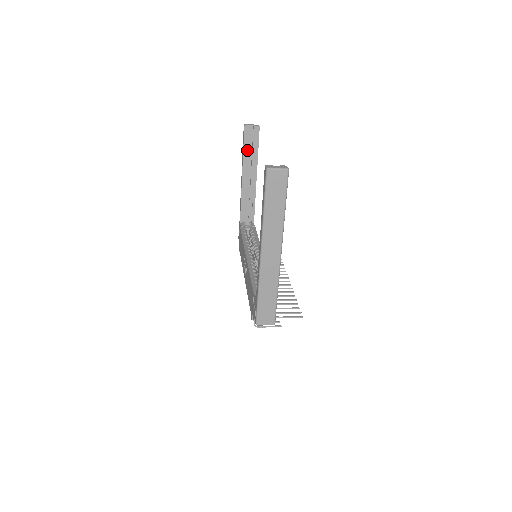
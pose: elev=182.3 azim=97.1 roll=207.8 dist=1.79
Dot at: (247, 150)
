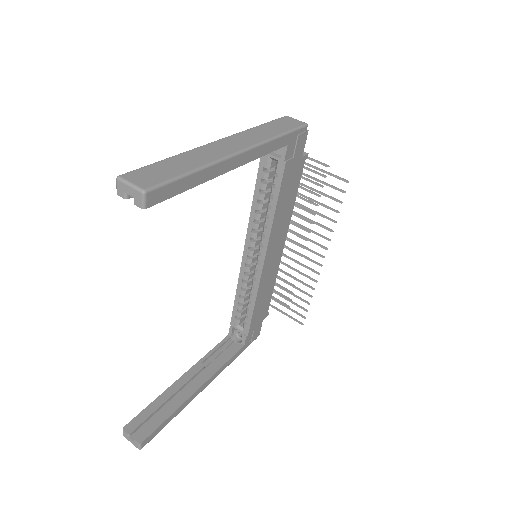
Dot at: occluded
